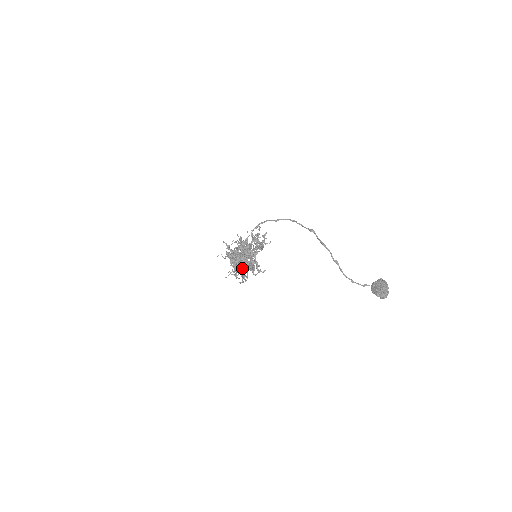
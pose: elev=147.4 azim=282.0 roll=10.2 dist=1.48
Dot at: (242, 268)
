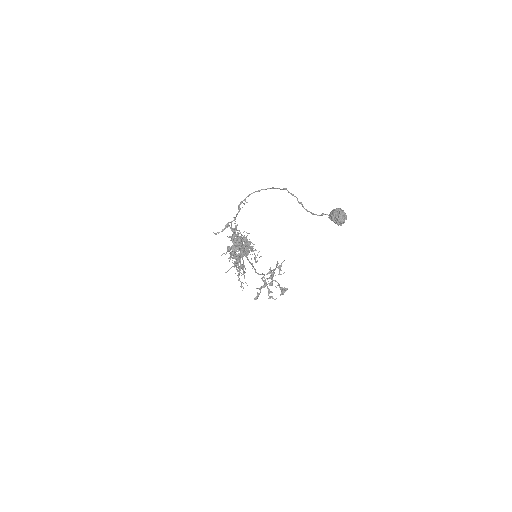
Dot at: (241, 264)
